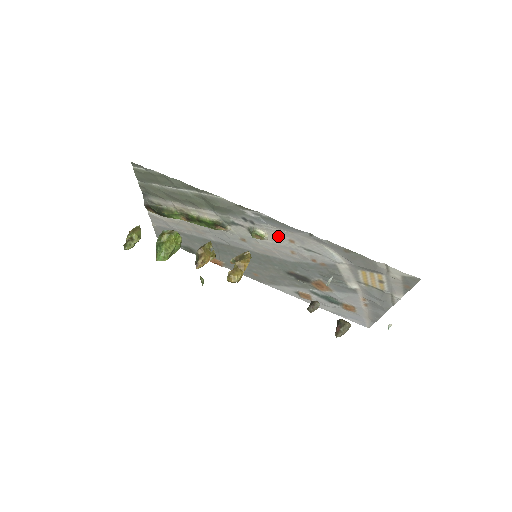
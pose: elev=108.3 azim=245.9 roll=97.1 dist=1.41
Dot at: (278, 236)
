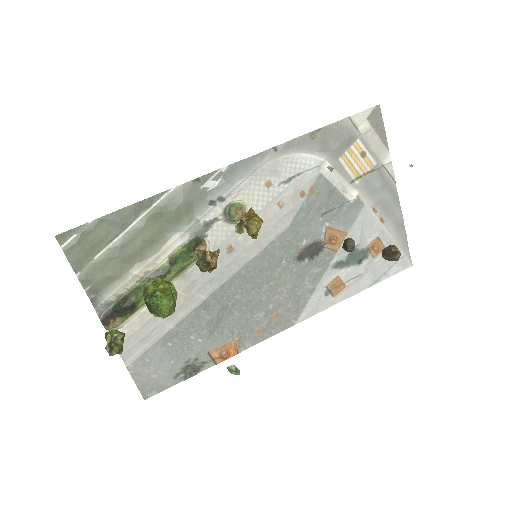
Dot at: (254, 192)
